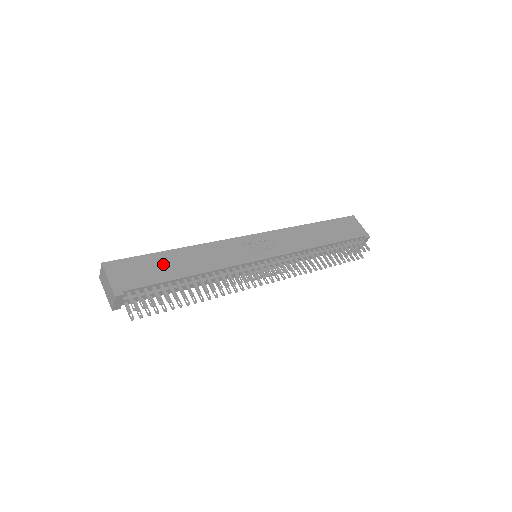
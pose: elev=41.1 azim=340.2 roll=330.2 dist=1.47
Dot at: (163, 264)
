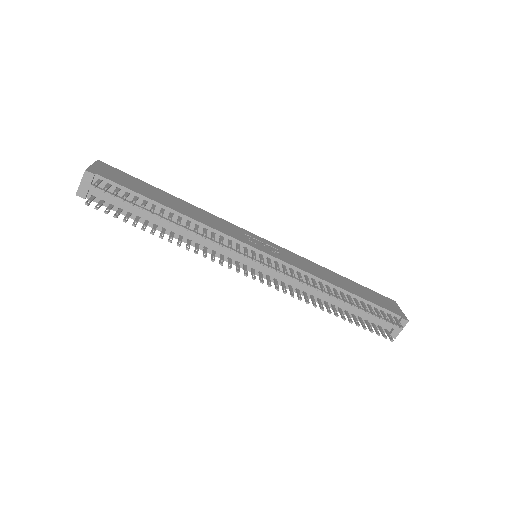
Dot at: (152, 191)
